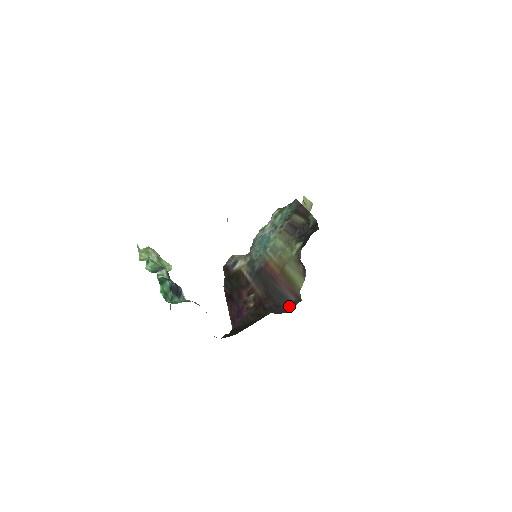
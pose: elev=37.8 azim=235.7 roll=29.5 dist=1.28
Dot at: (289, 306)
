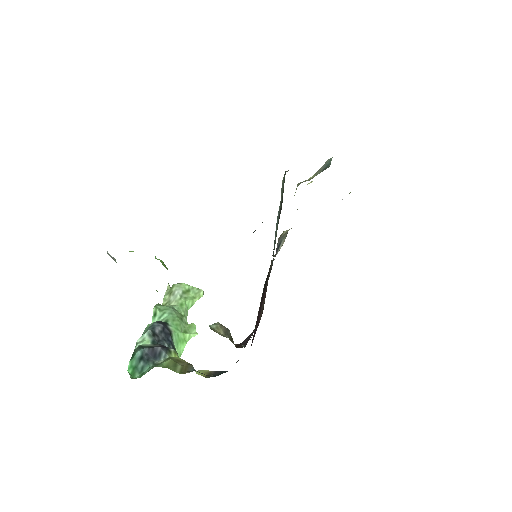
Dot at: occluded
